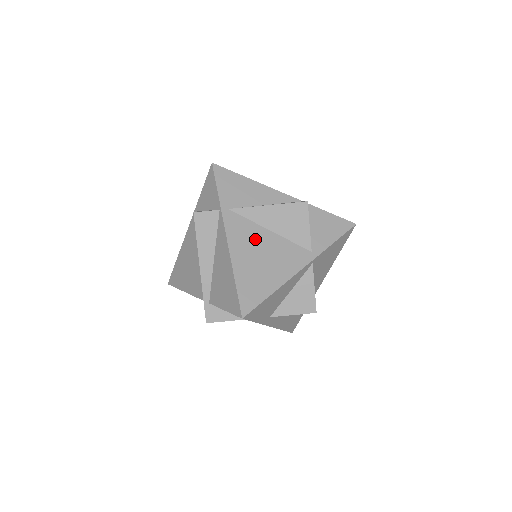
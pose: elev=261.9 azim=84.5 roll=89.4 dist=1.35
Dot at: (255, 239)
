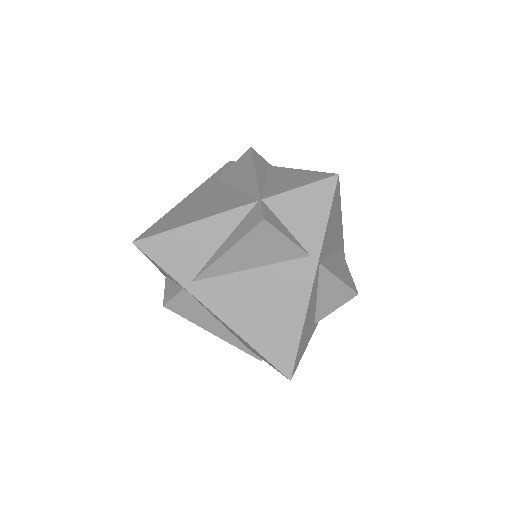
Dot at: (242, 292)
